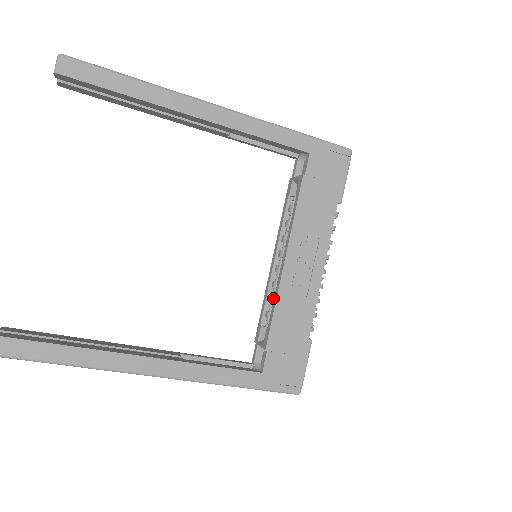
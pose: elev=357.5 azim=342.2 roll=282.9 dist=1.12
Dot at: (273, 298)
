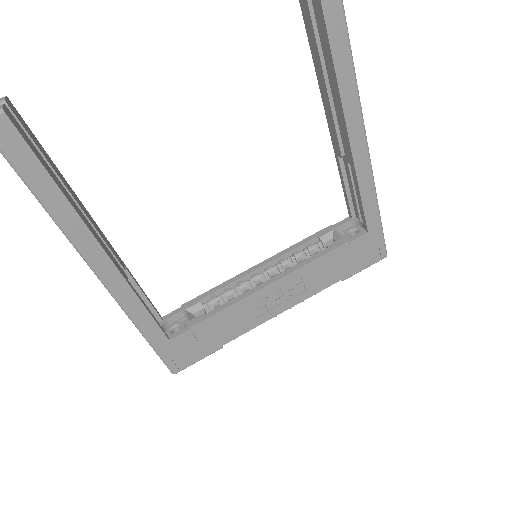
Dot at: (230, 293)
